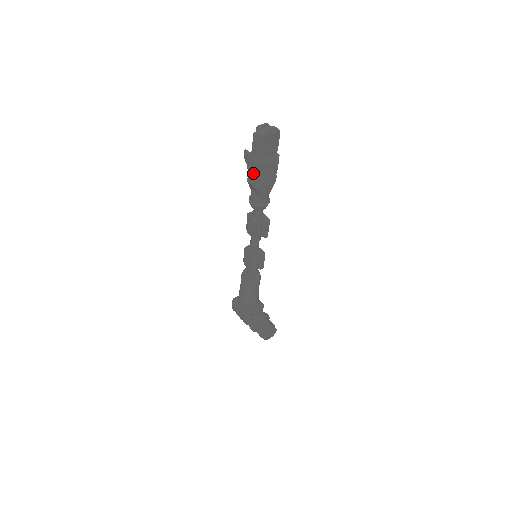
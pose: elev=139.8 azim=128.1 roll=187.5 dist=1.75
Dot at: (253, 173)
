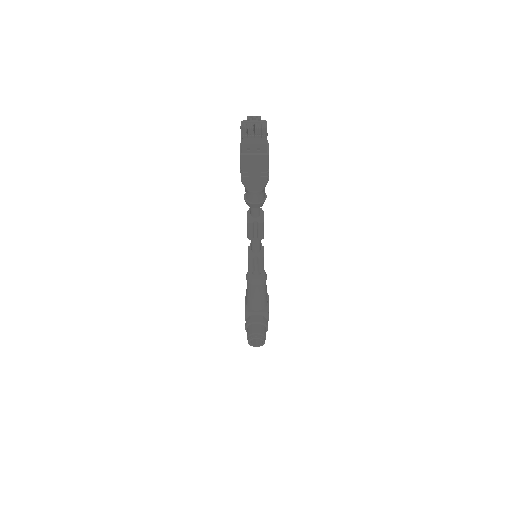
Dot at: occluded
